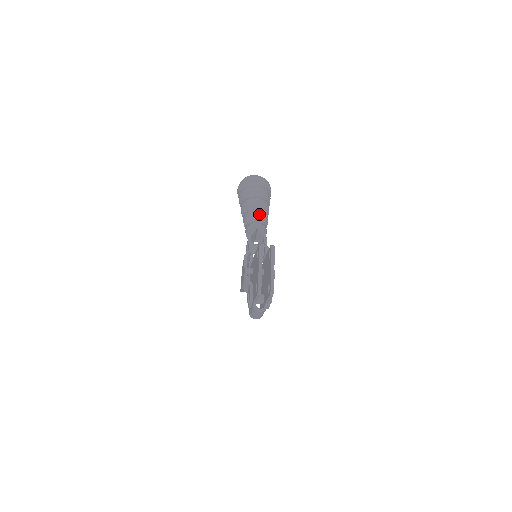
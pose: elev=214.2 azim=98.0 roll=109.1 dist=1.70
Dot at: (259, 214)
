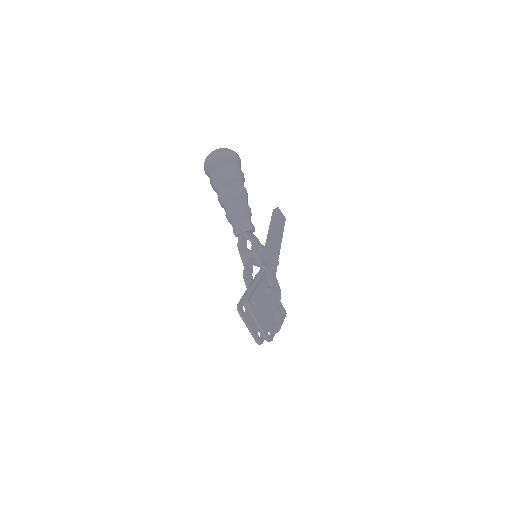
Dot at: (235, 216)
